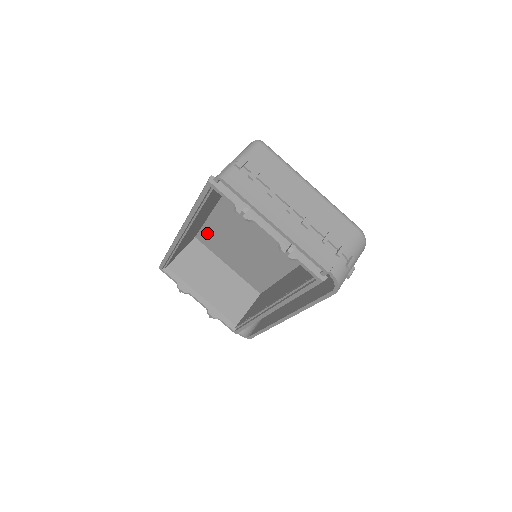
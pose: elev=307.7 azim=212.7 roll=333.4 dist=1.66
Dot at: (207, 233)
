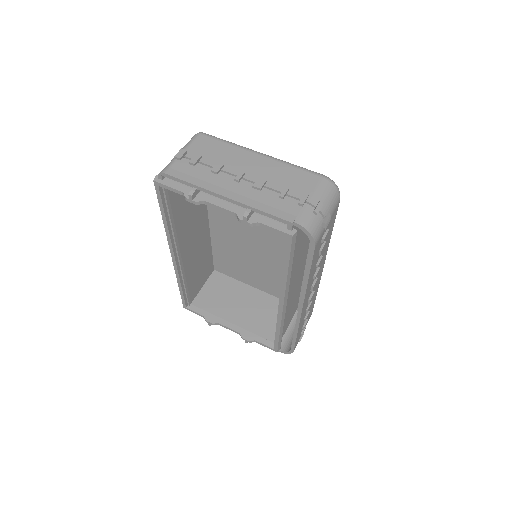
Dot at: (220, 259)
